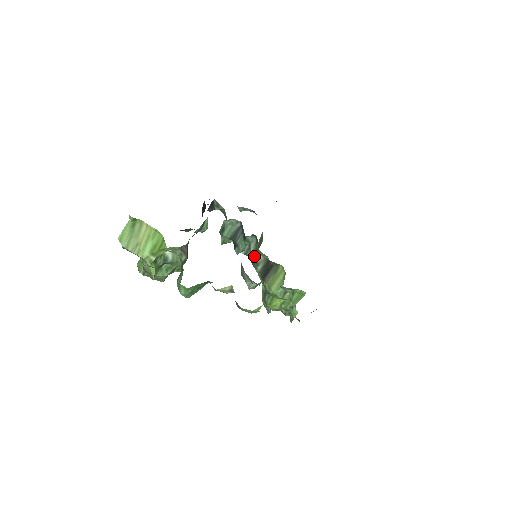
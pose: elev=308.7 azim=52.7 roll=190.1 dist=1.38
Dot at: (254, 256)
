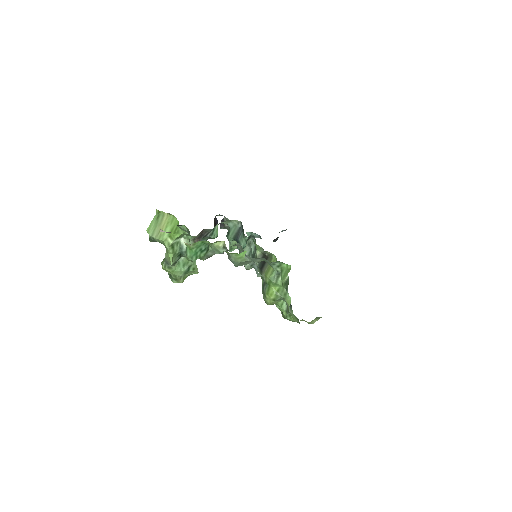
Dot at: (254, 255)
